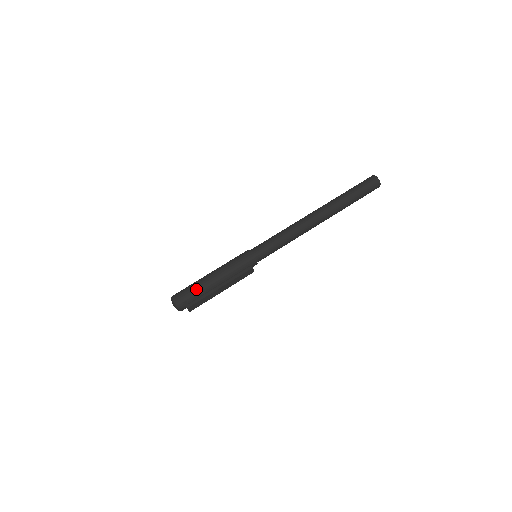
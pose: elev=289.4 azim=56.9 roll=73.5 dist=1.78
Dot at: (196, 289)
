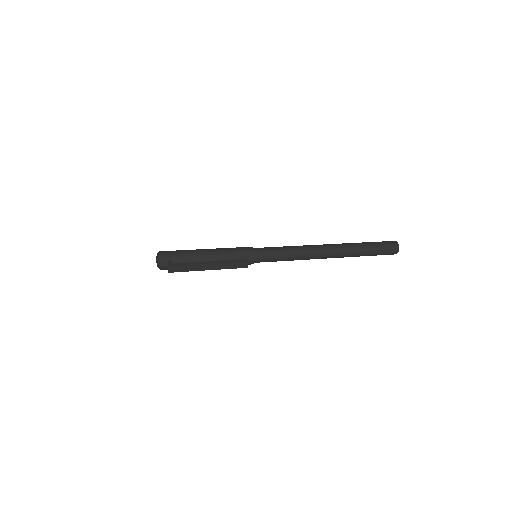
Dot at: (186, 254)
